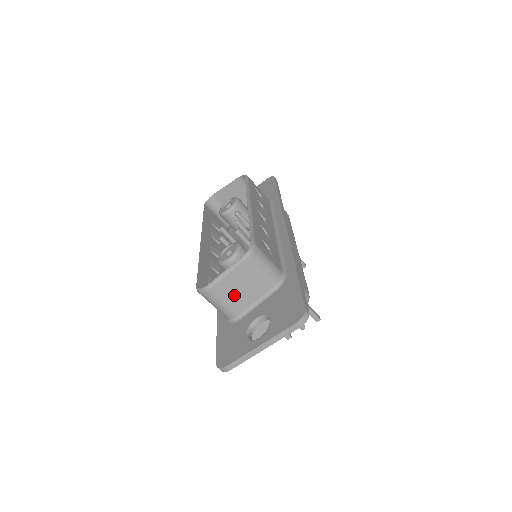
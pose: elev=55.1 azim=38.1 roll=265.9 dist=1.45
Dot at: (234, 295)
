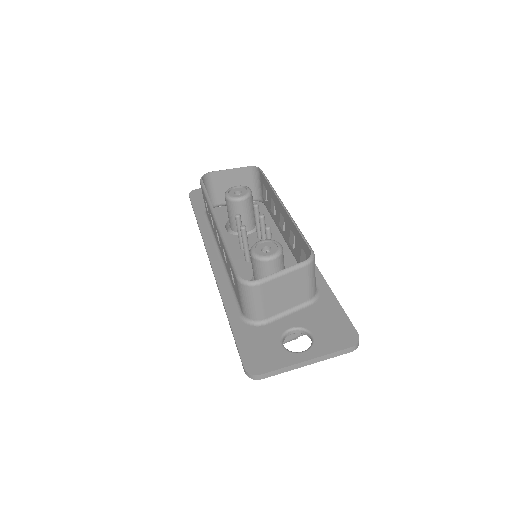
Dot at: (275, 298)
